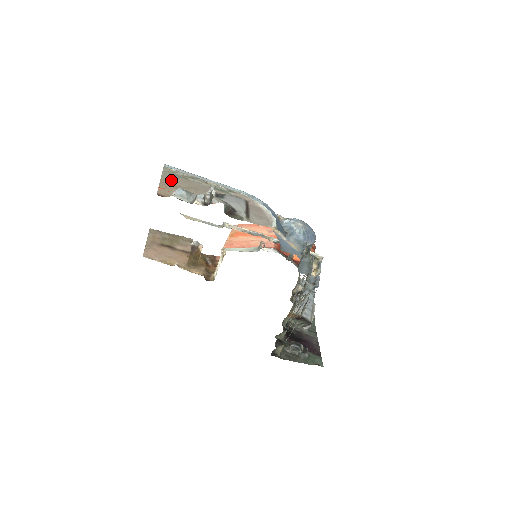
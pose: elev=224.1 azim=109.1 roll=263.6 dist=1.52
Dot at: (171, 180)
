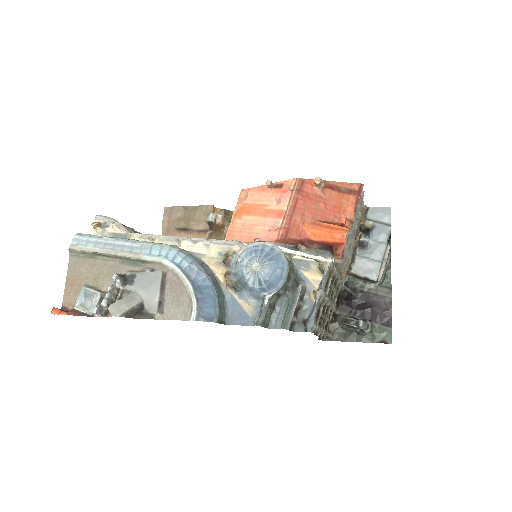
Dot at: (77, 271)
